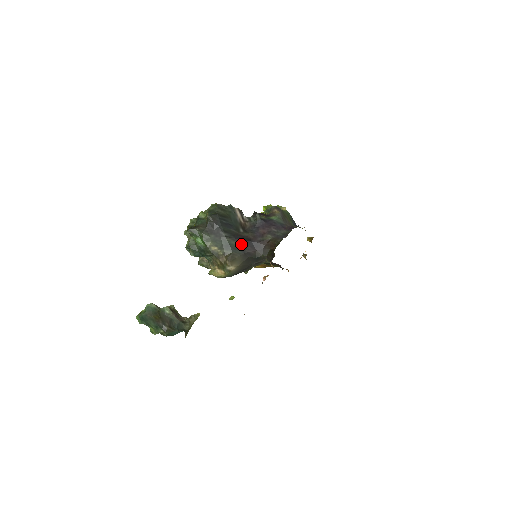
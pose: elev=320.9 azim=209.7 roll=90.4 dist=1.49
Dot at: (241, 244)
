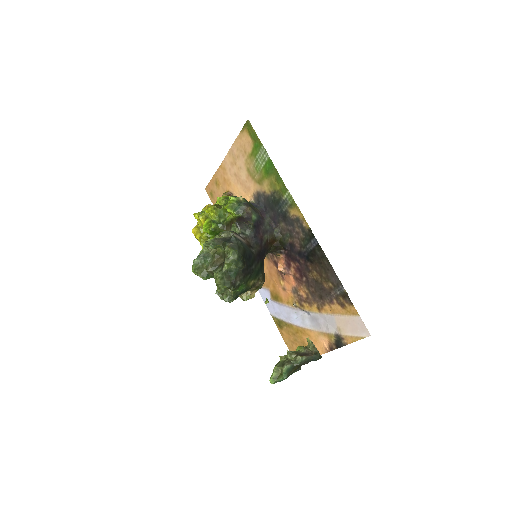
Dot at: (260, 261)
